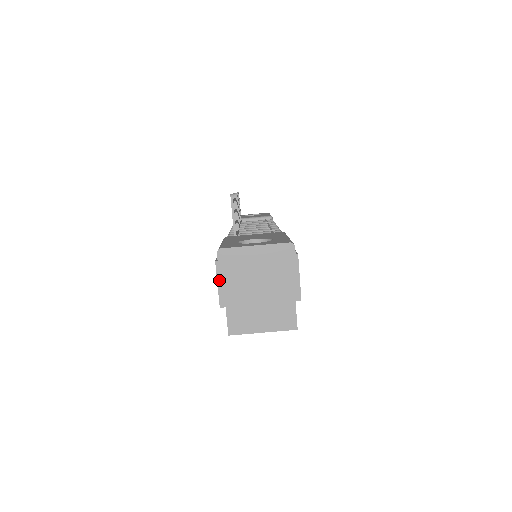
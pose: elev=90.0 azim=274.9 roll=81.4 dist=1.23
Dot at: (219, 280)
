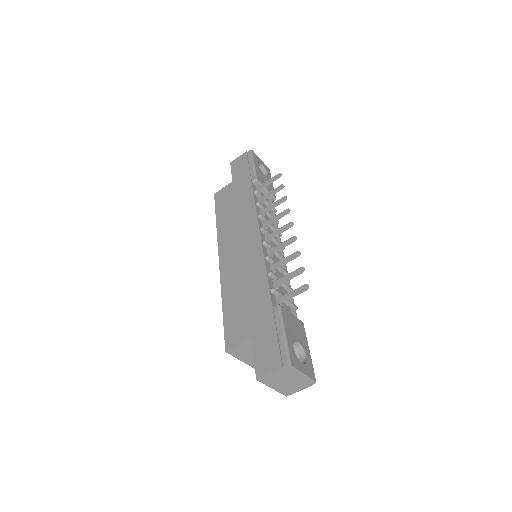
Dot at: (273, 373)
